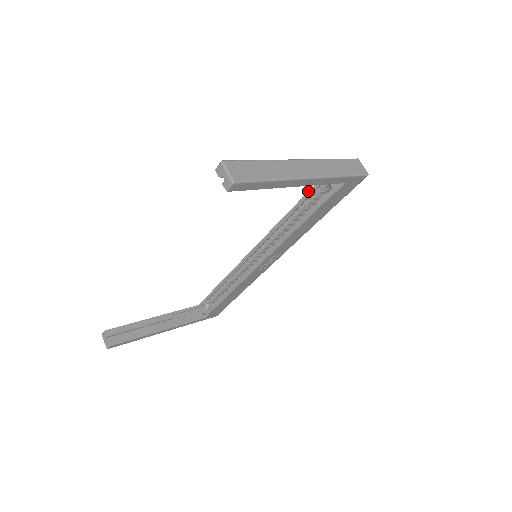
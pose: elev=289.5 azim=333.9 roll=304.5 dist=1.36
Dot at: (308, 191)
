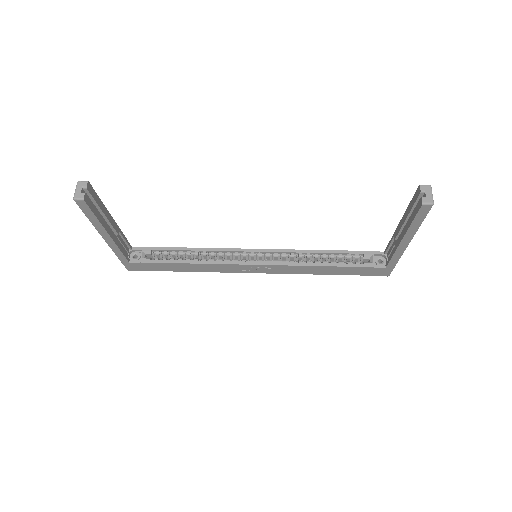
Dot at: occluded
